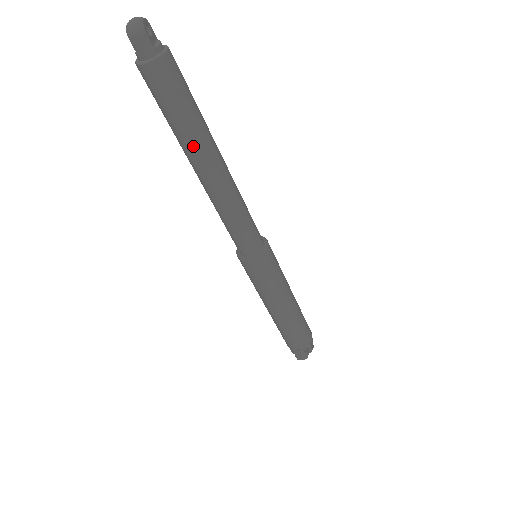
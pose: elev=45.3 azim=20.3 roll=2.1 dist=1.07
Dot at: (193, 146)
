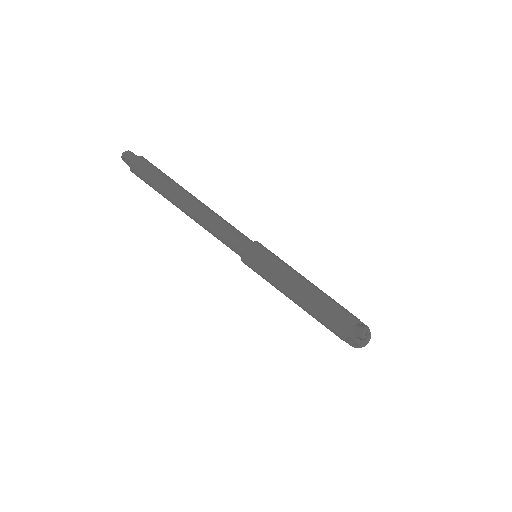
Dot at: (174, 188)
